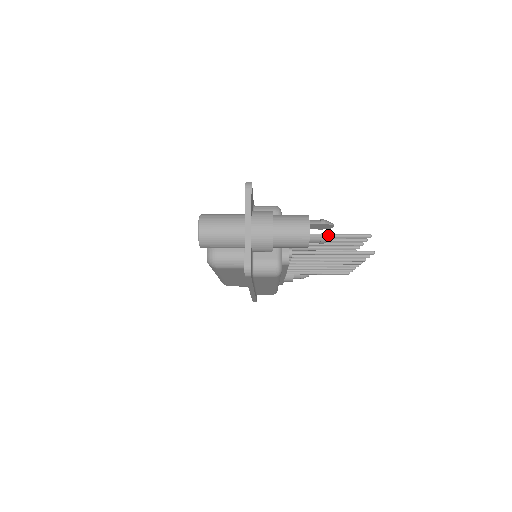
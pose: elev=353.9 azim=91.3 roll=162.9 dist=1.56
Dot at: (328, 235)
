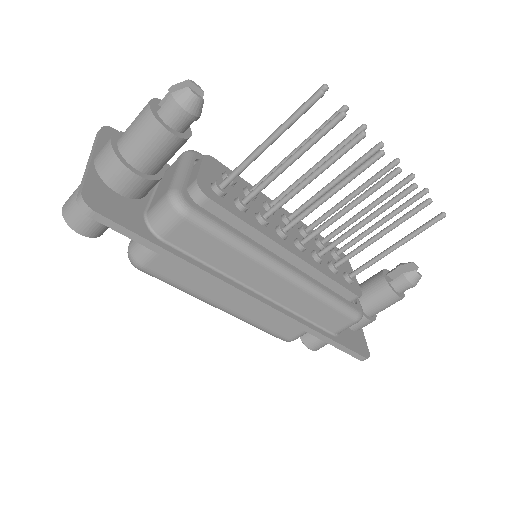
Dot at: (178, 93)
